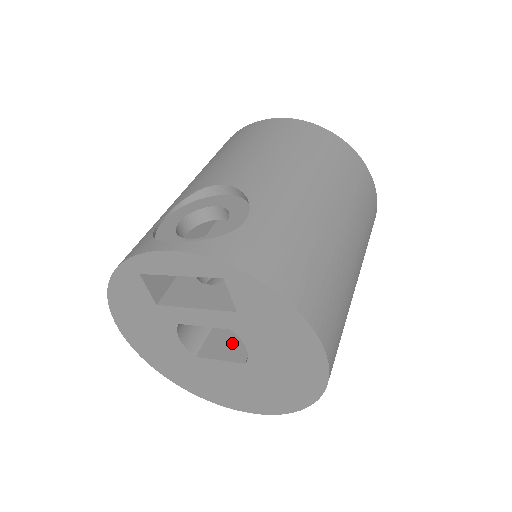
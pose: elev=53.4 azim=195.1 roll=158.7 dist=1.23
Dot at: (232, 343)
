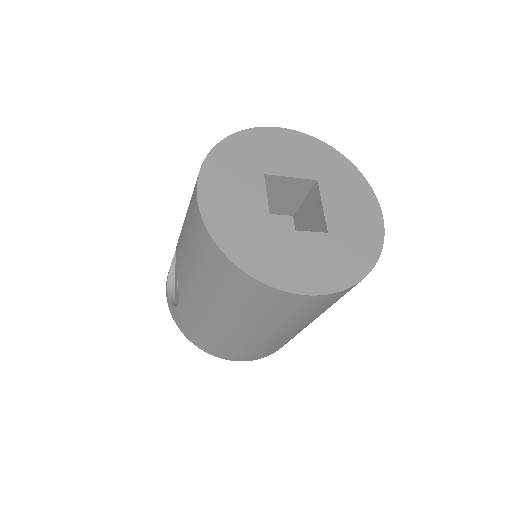
Dot at: occluded
